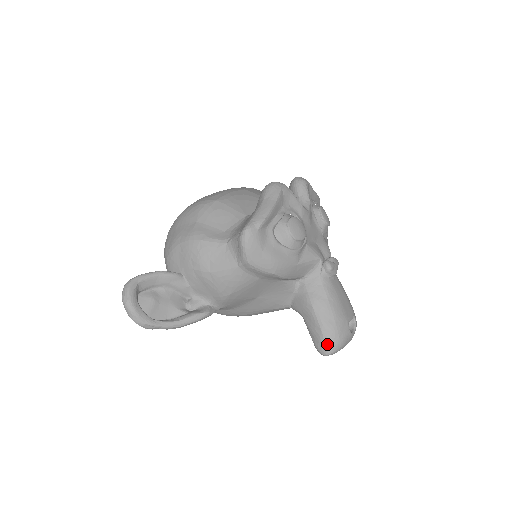
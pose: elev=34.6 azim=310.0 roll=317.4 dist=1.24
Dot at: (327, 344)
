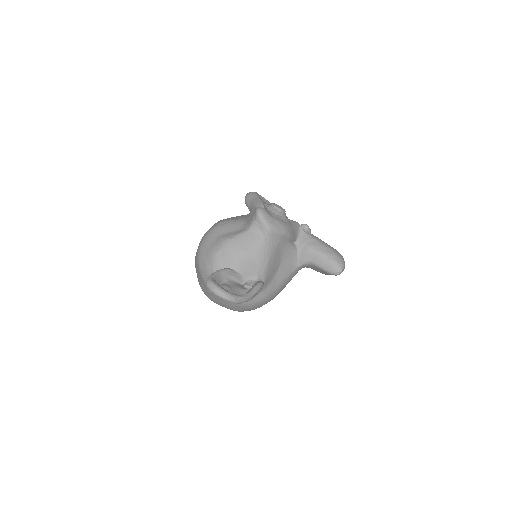
Dot at: (337, 264)
